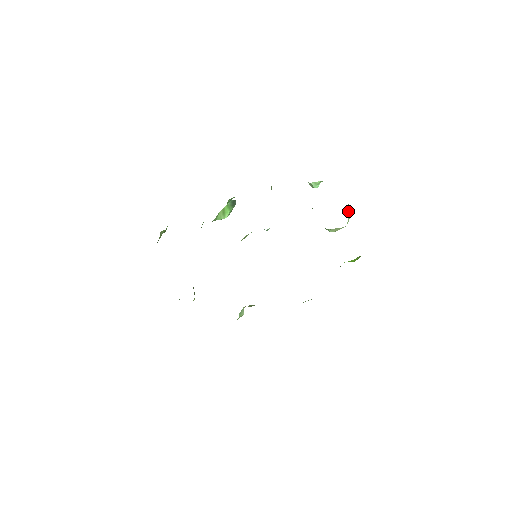
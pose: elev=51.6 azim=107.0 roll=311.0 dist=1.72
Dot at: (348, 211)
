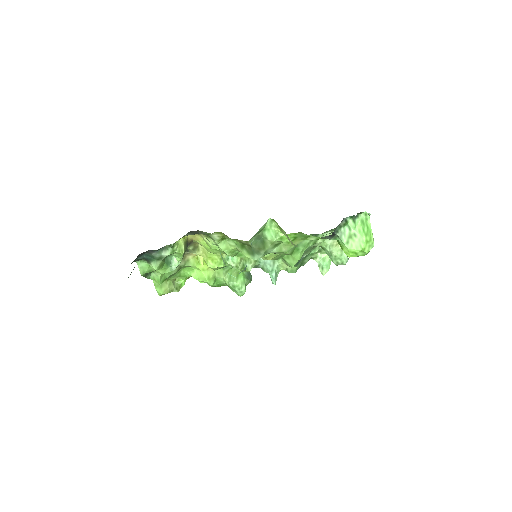
Dot at: occluded
